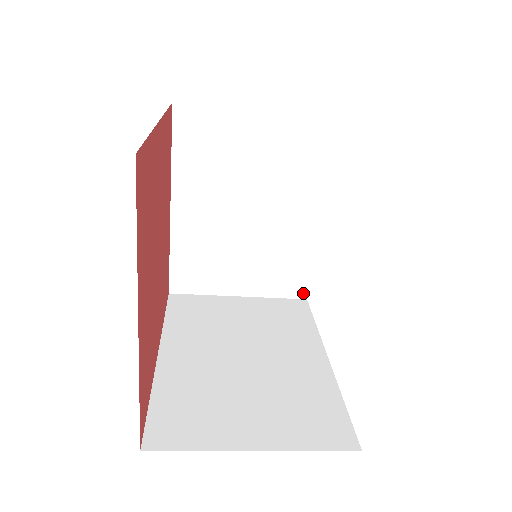
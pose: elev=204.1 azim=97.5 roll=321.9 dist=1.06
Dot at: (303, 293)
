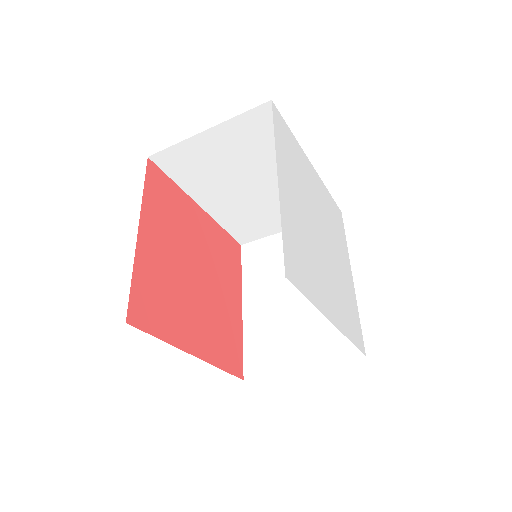
Dot at: (360, 351)
